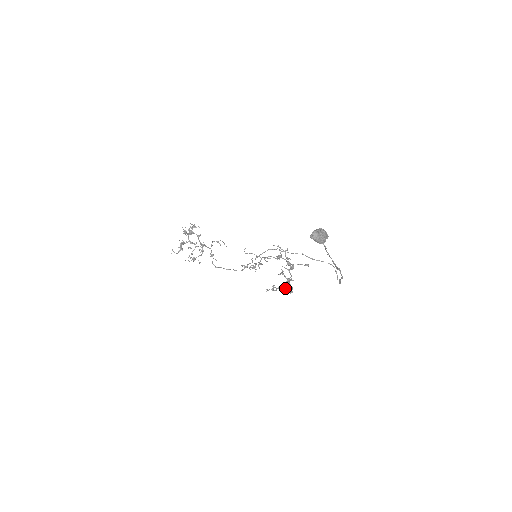
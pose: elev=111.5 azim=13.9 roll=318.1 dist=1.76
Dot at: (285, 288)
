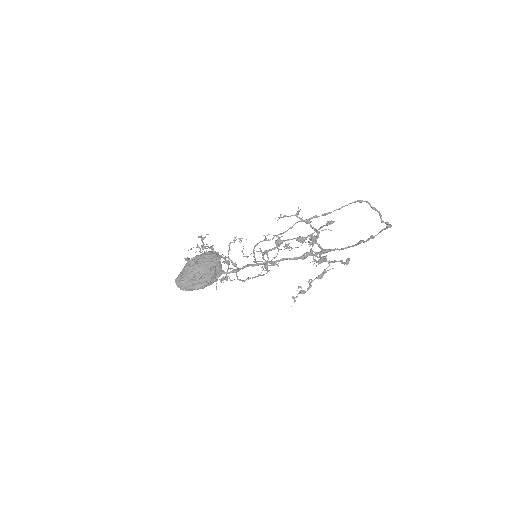
Dot at: (322, 275)
